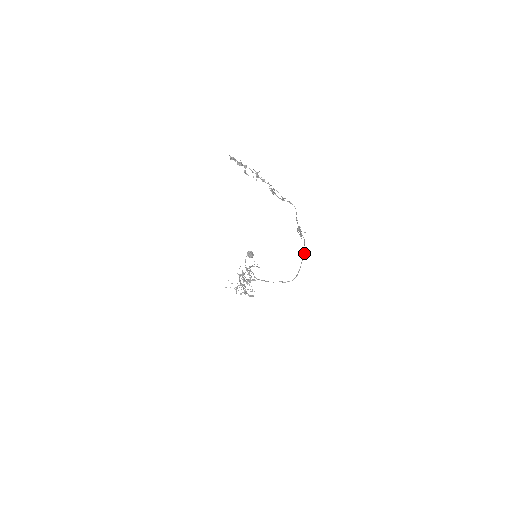
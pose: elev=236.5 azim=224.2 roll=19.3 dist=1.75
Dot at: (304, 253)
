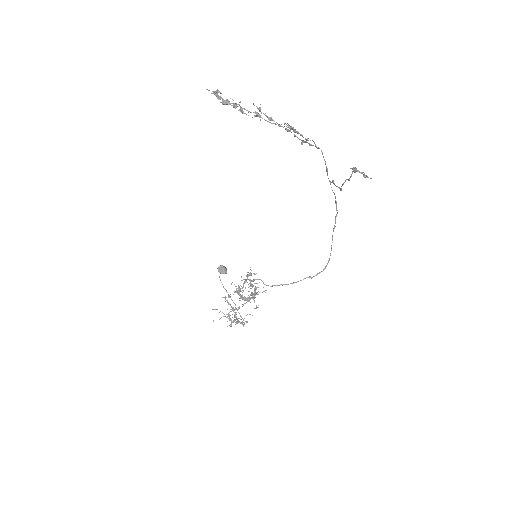
Dot at: occluded
